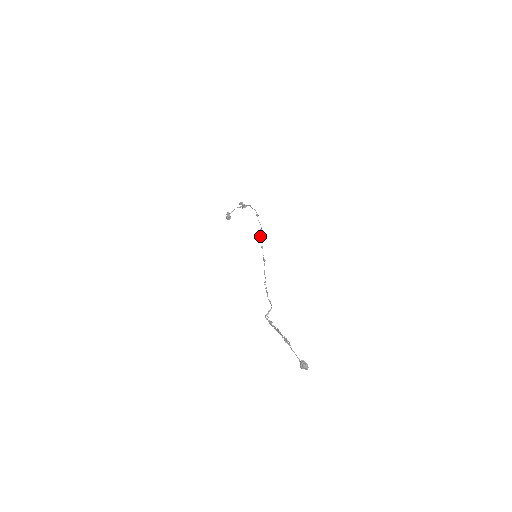
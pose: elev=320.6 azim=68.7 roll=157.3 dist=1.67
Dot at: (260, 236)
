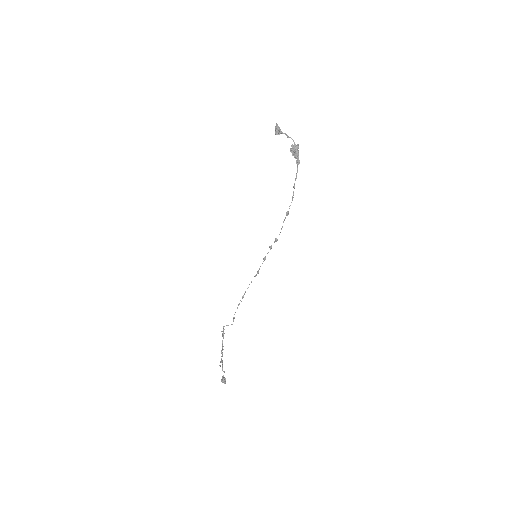
Dot at: (270, 246)
